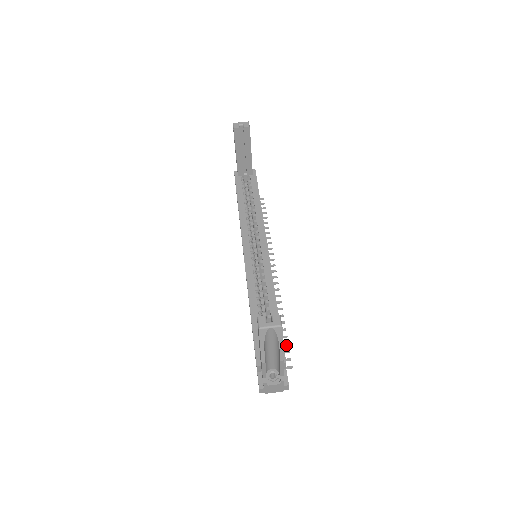
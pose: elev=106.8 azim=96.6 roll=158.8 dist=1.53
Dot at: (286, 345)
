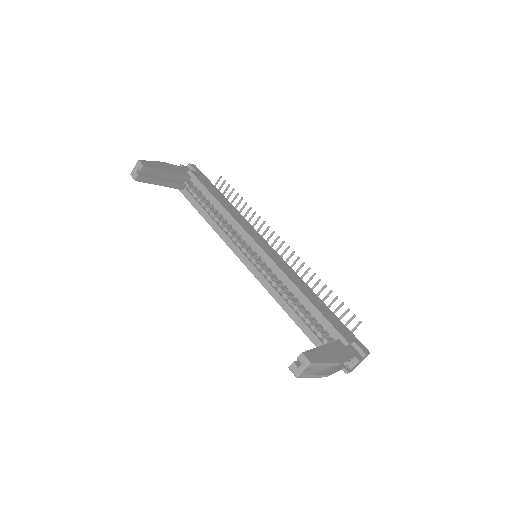
Dot at: (342, 305)
